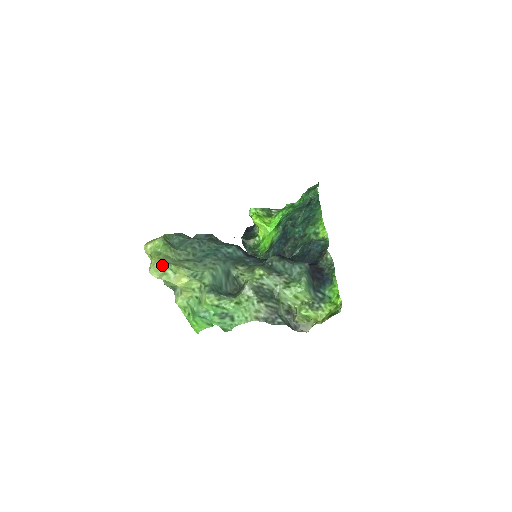
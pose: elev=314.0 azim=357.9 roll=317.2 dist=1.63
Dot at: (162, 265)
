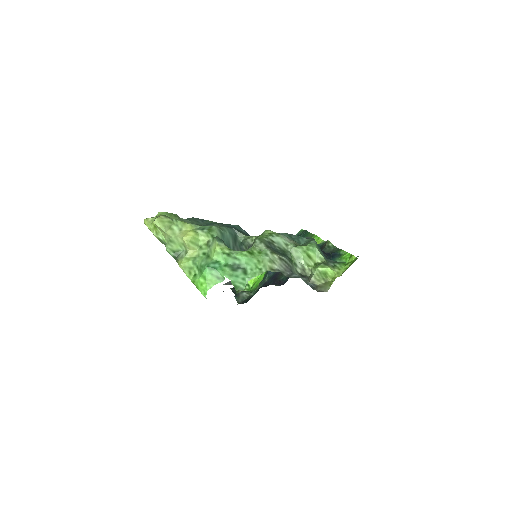
Dot at: (168, 218)
